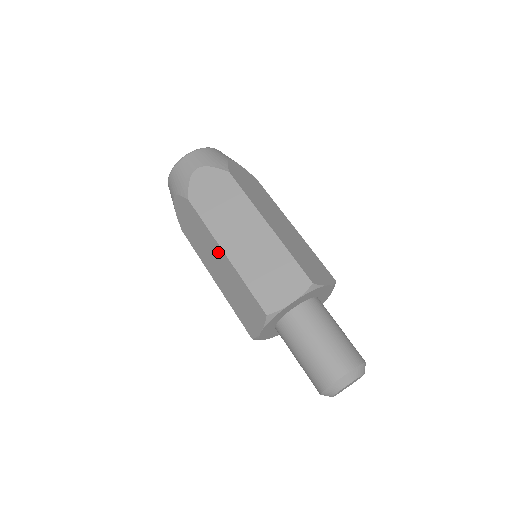
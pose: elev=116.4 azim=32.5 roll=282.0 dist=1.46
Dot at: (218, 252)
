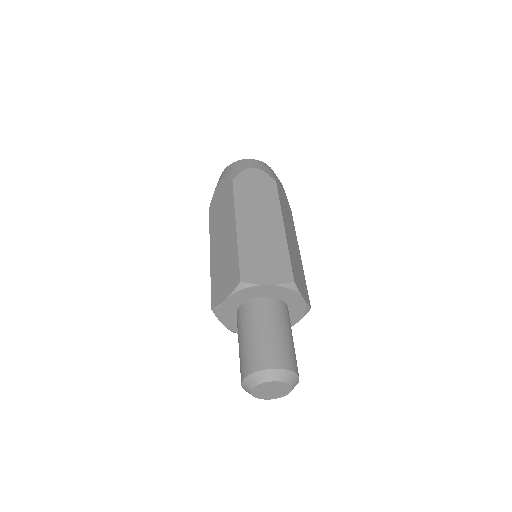
Dot at: occluded
